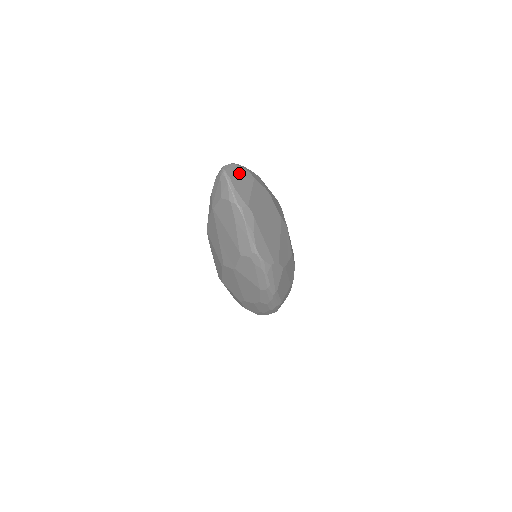
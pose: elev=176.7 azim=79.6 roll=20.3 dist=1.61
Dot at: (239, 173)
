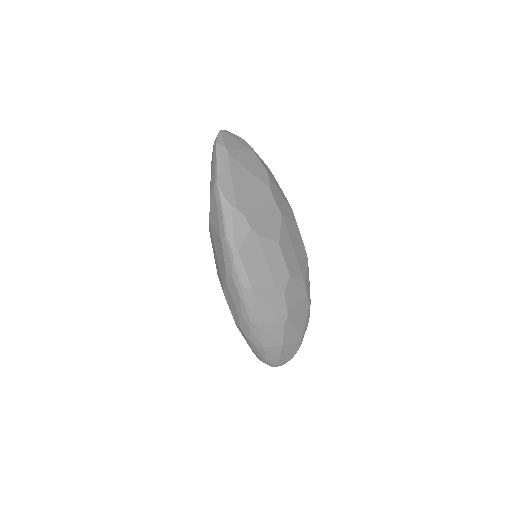
Dot at: (238, 139)
